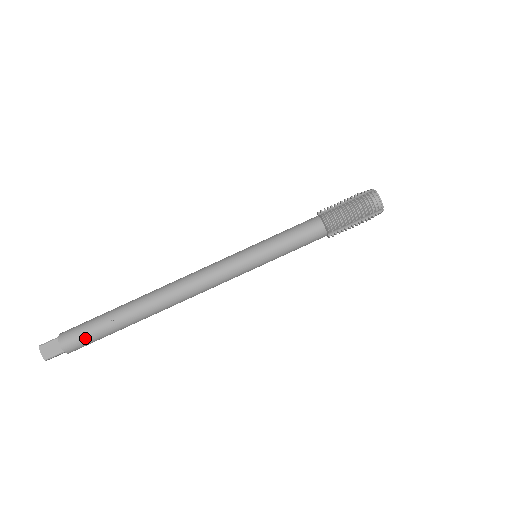
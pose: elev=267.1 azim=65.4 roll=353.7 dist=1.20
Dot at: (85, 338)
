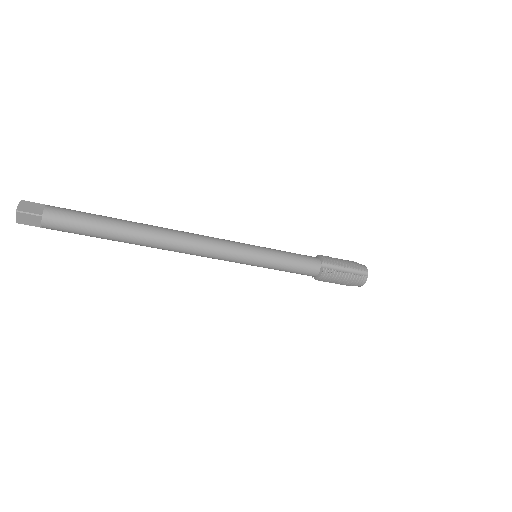
Dot at: (71, 232)
